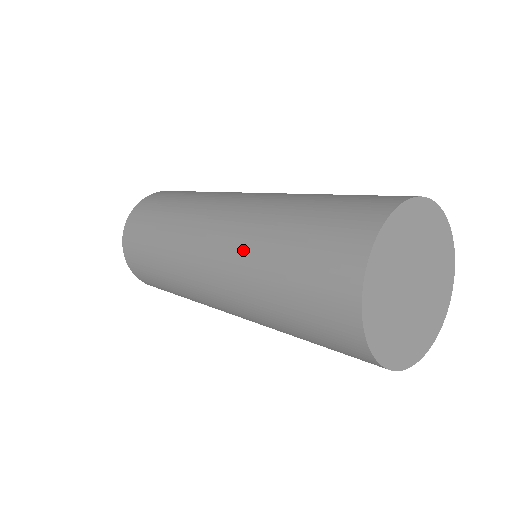
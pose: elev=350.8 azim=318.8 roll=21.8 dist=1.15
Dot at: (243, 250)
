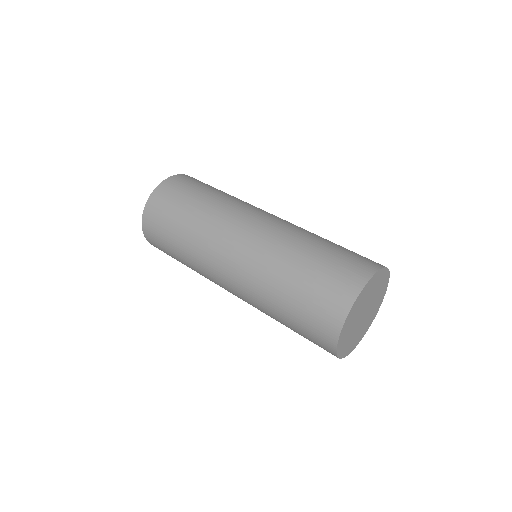
Dot at: (257, 291)
